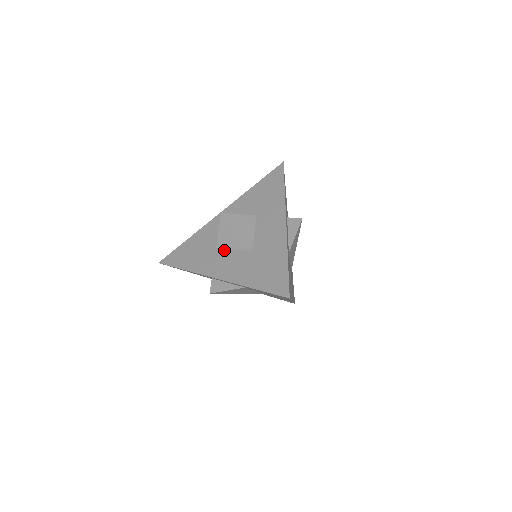
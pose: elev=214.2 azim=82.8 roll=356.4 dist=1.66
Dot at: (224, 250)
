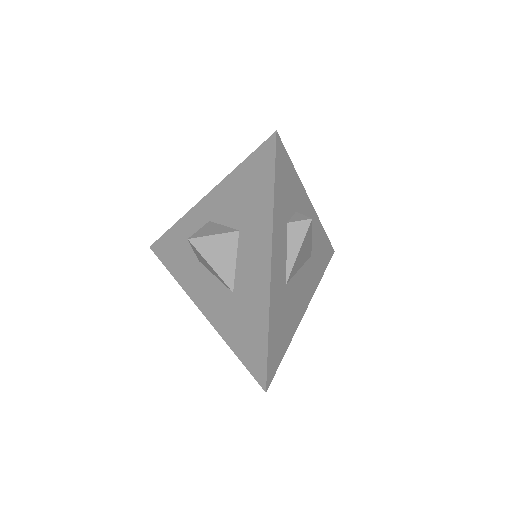
Dot at: (206, 271)
